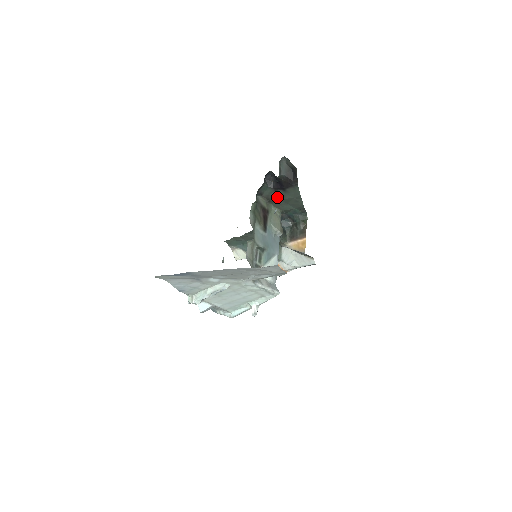
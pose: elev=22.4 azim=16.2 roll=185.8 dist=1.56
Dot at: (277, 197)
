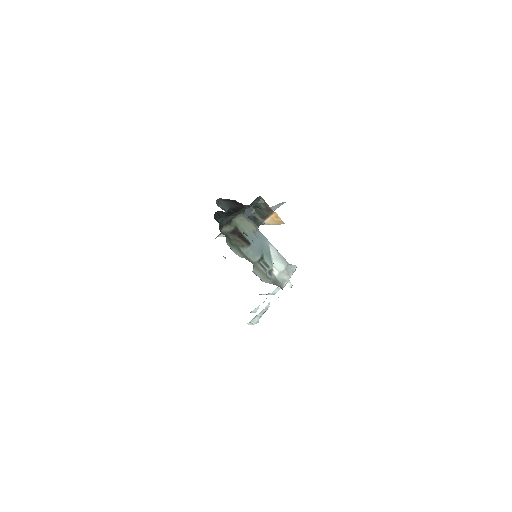
Dot at: (233, 216)
